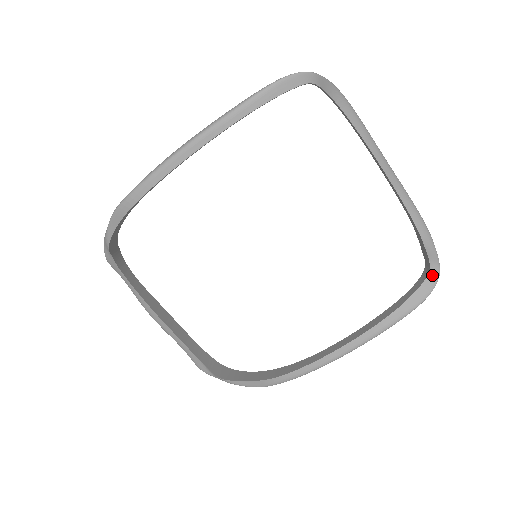
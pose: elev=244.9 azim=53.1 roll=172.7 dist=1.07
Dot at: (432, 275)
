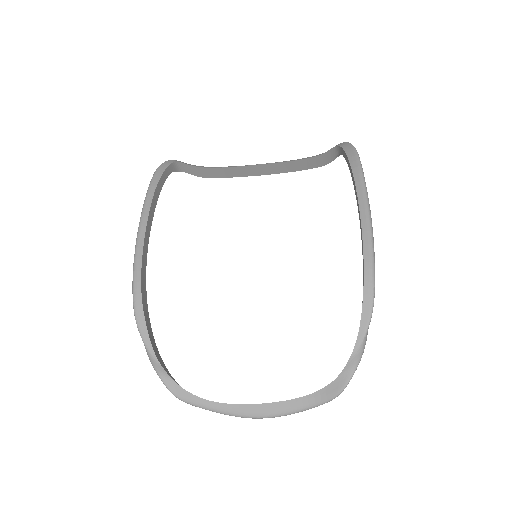
Dot at: (342, 145)
